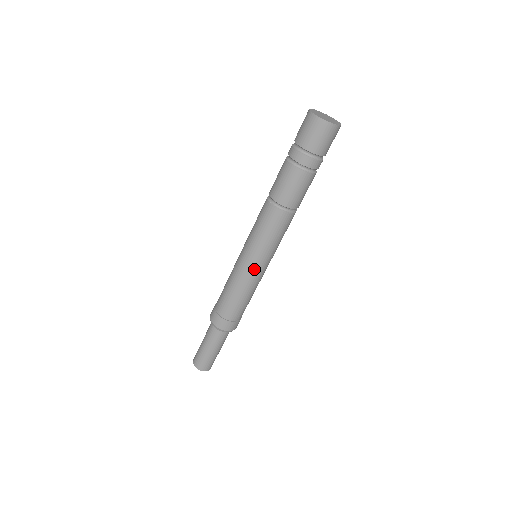
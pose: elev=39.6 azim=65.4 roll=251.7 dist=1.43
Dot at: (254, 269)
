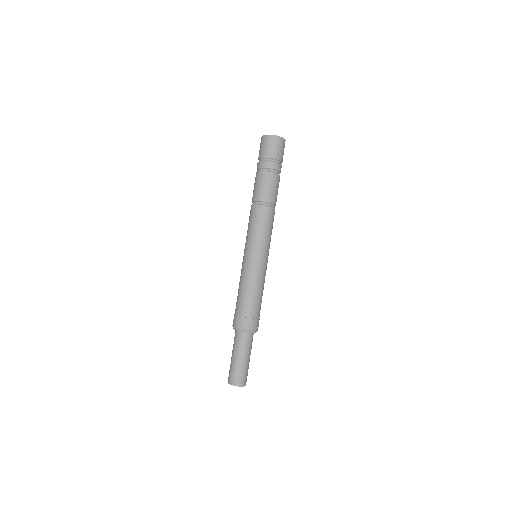
Dot at: (256, 261)
